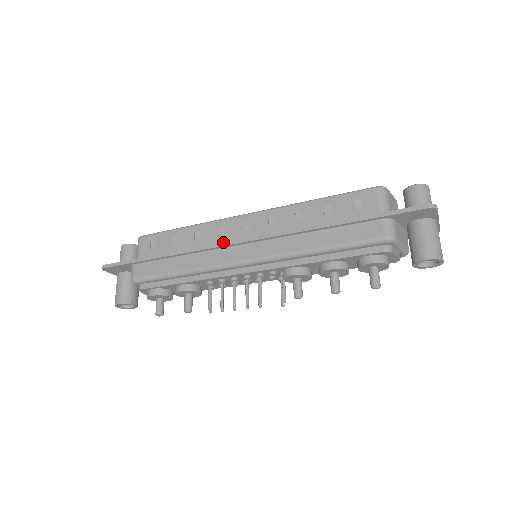
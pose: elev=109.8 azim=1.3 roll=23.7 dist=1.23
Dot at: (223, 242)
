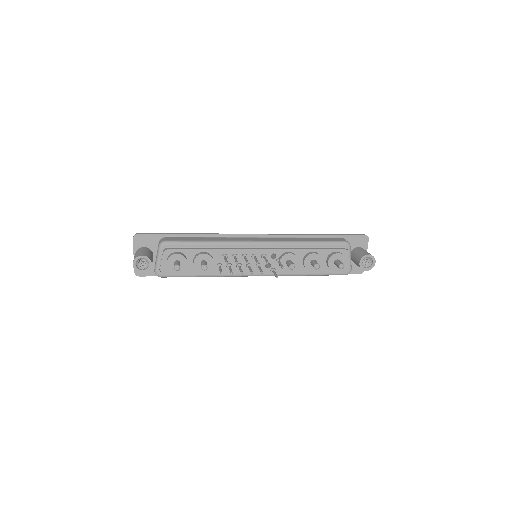
Dot at: occluded
